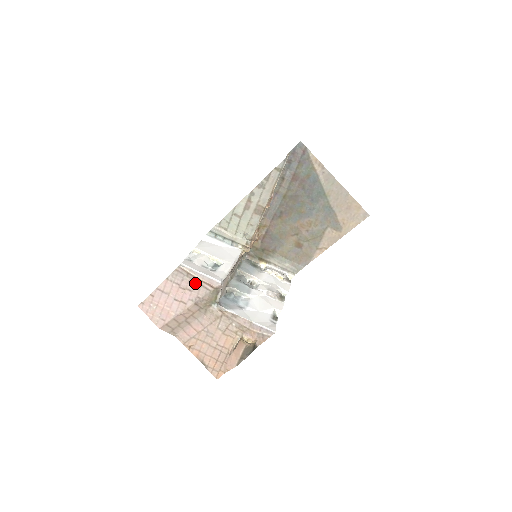
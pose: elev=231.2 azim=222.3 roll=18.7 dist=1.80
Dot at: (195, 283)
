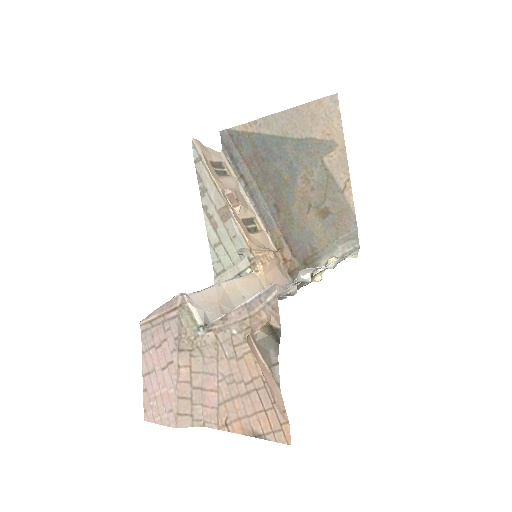
Dot at: (162, 325)
